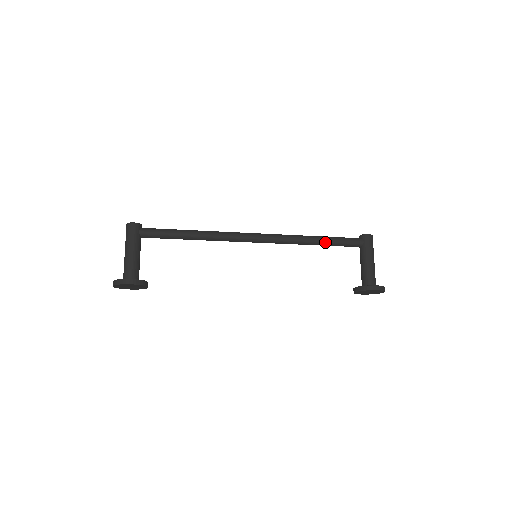
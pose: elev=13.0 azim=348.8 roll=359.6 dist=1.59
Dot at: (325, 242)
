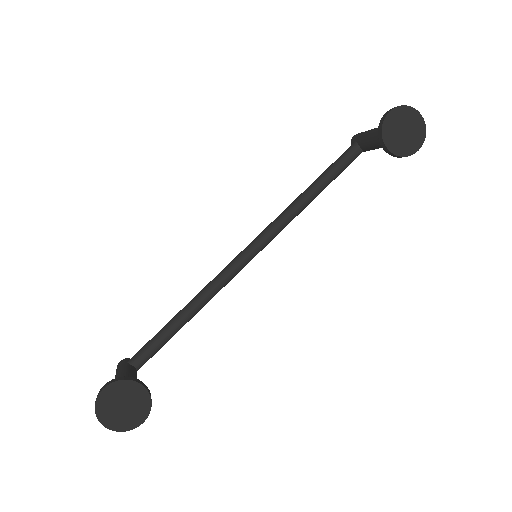
Dot at: (317, 181)
